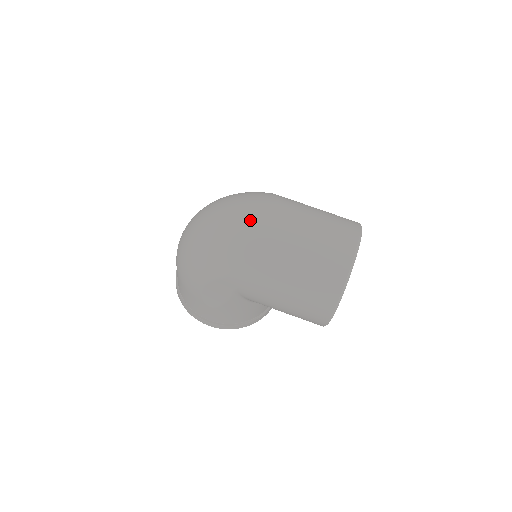
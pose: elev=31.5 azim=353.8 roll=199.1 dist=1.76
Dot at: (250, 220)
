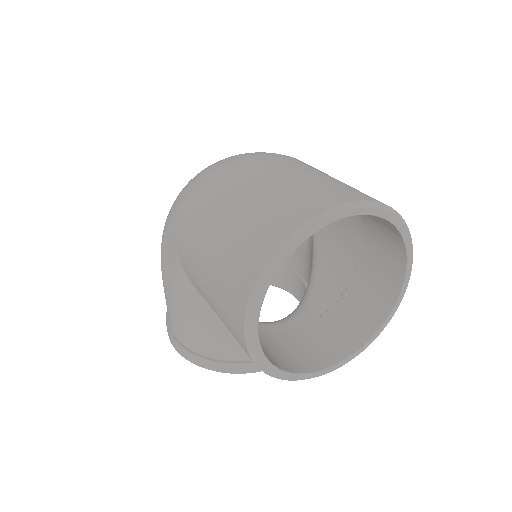
Dot at: (233, 157)
